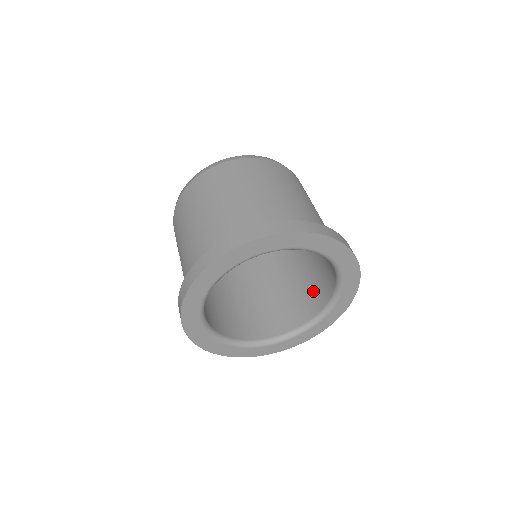
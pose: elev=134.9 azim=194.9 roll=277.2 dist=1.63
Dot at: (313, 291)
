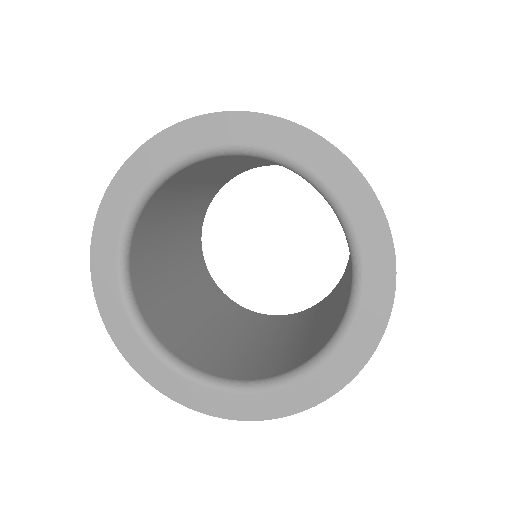
Dot at: (291, 355)
